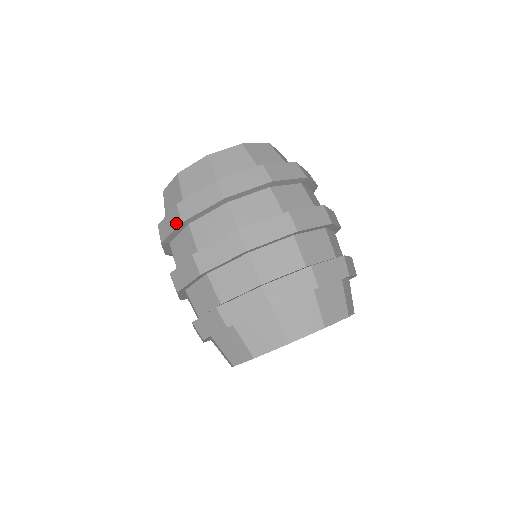
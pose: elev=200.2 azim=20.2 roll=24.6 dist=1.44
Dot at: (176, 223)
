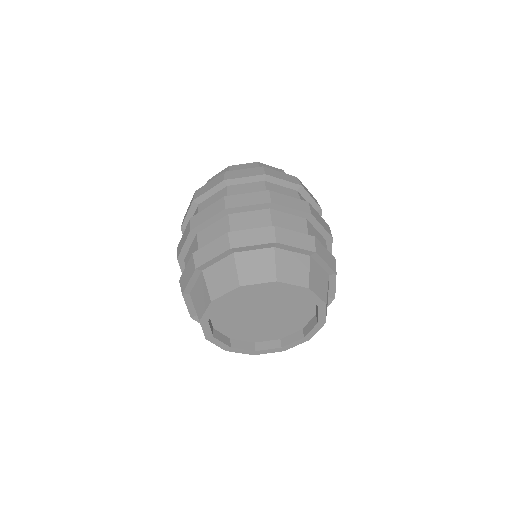
Dot at: (257, 173)
